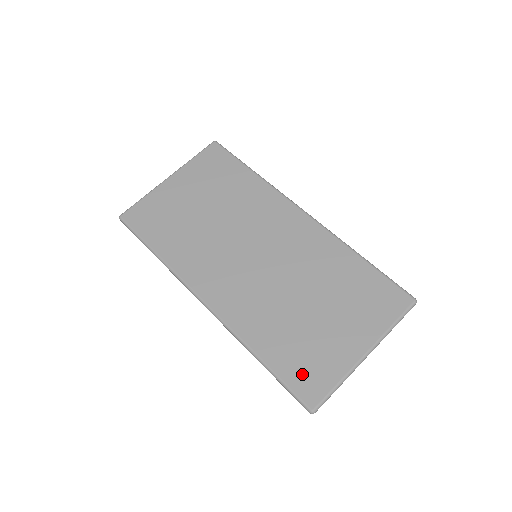
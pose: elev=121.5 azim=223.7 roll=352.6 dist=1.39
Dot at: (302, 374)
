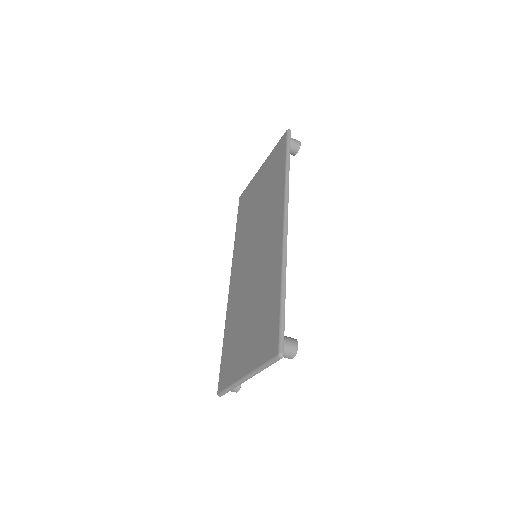
Dot at: (225, 365)
